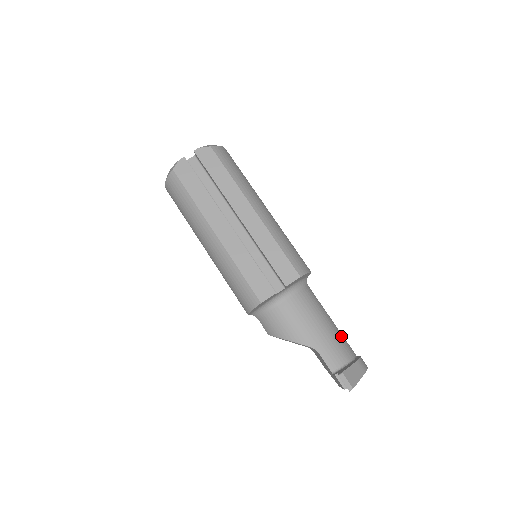
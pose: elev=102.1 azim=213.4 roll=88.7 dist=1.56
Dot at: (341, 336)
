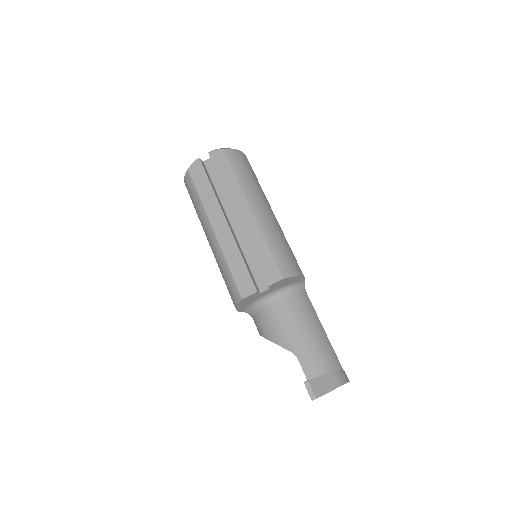
Dot at: (329, 347)
